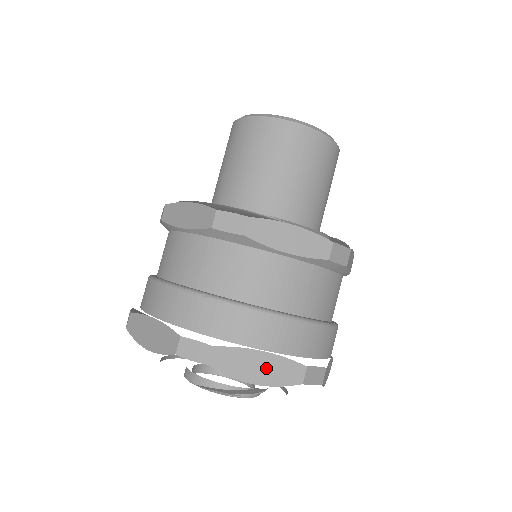
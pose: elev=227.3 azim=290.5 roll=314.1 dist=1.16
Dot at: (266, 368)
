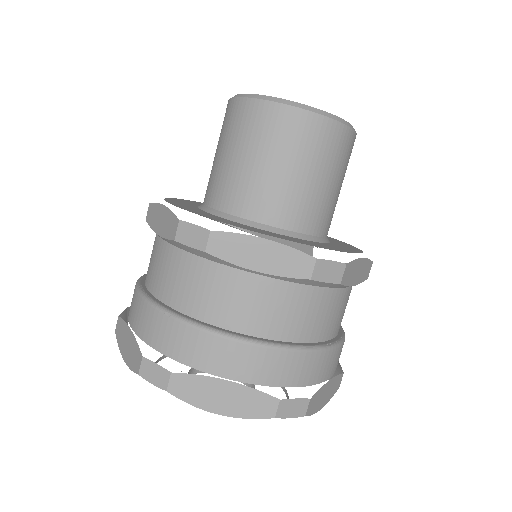
Dot at: (231, 398)
